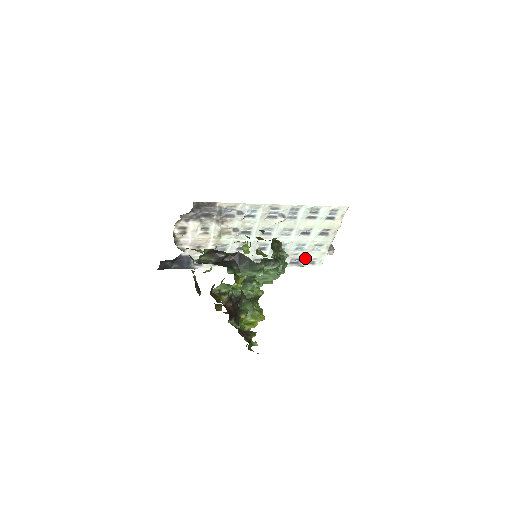
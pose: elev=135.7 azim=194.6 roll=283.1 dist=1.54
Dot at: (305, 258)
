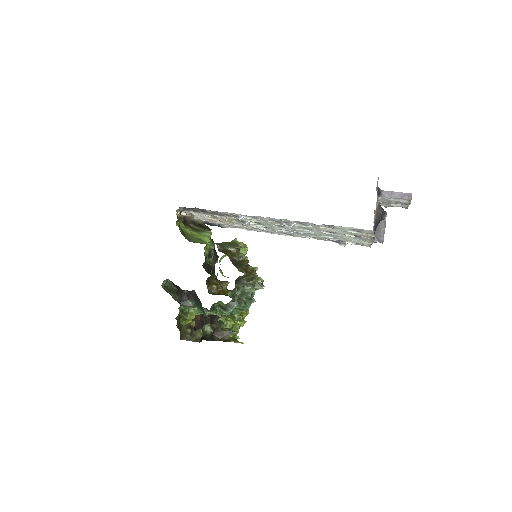
Dot at: (345, 241)
